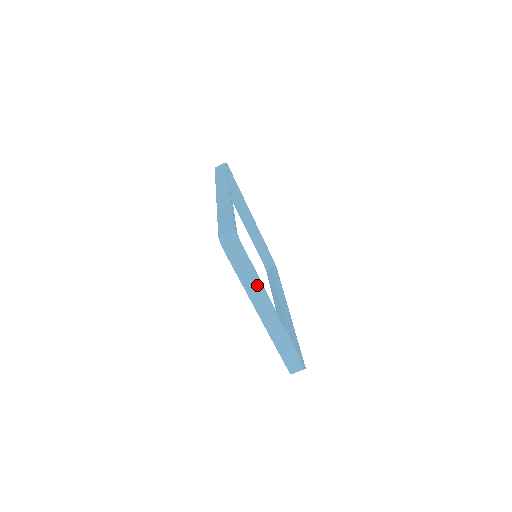
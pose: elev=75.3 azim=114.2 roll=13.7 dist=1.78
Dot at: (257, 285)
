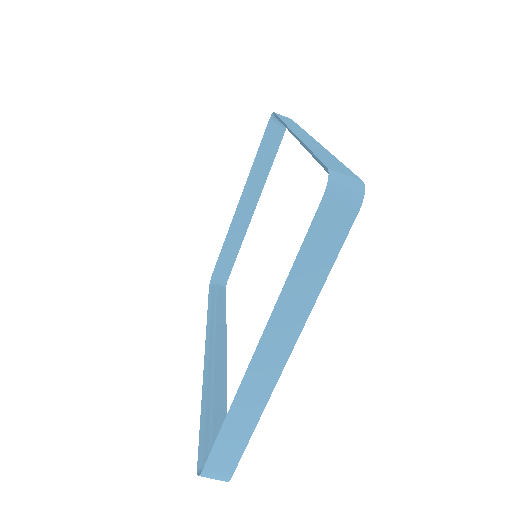
Dot at: (305, 301)
